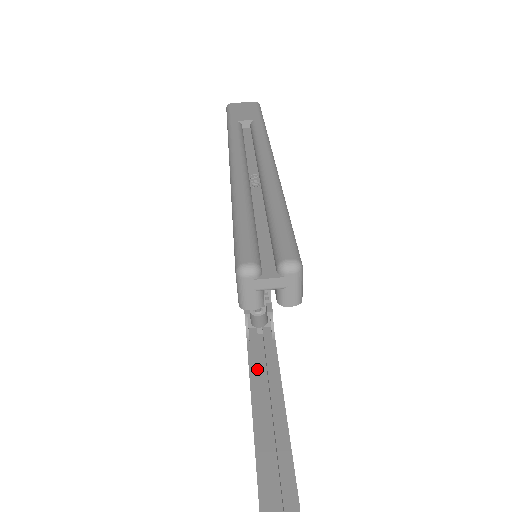
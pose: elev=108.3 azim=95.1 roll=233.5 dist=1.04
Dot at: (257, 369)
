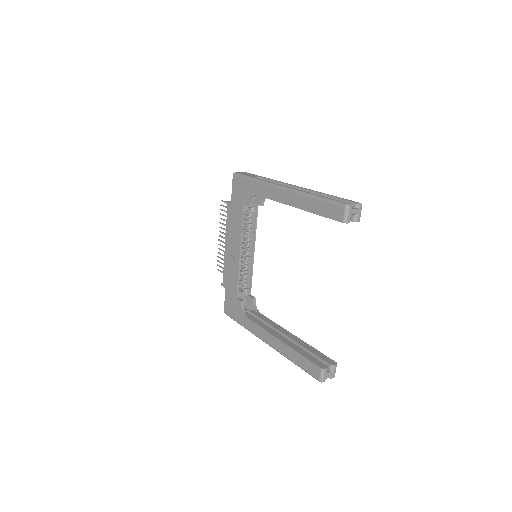
Dot at: (265, 326)
